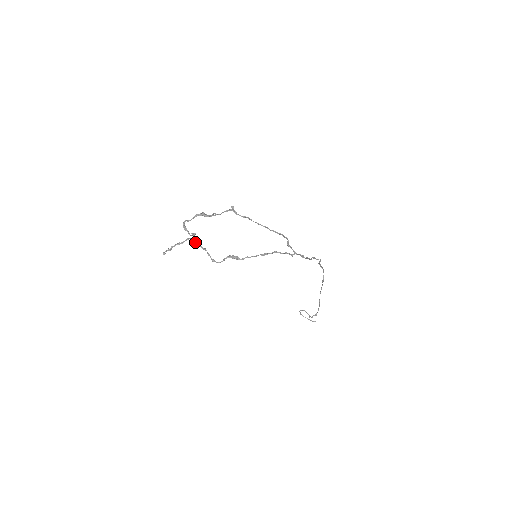
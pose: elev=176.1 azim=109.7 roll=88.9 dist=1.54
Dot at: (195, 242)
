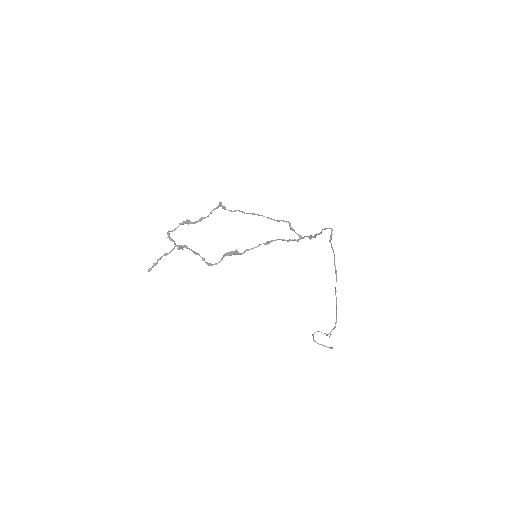
Dot at: (185, 247)
